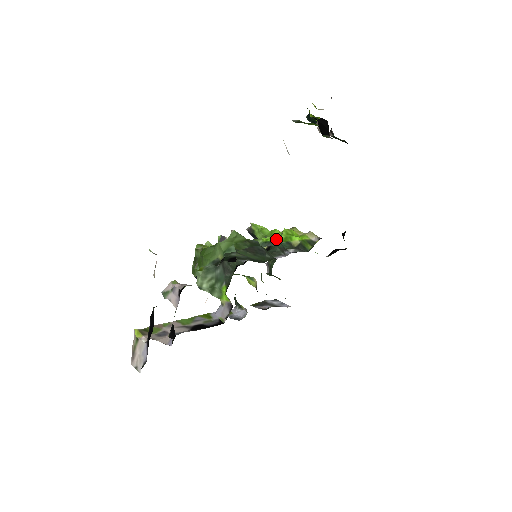
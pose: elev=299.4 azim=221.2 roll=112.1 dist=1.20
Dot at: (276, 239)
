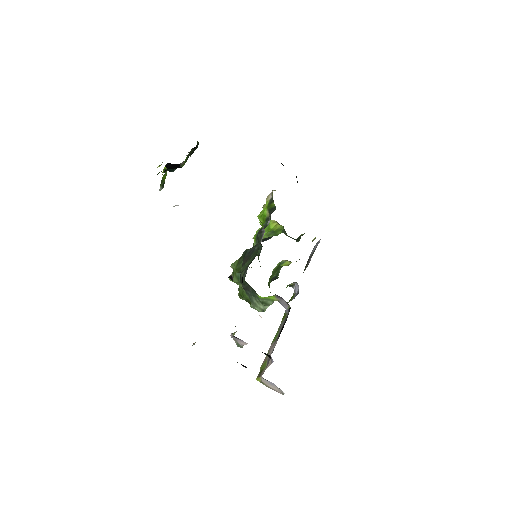
Dot at: occluded
